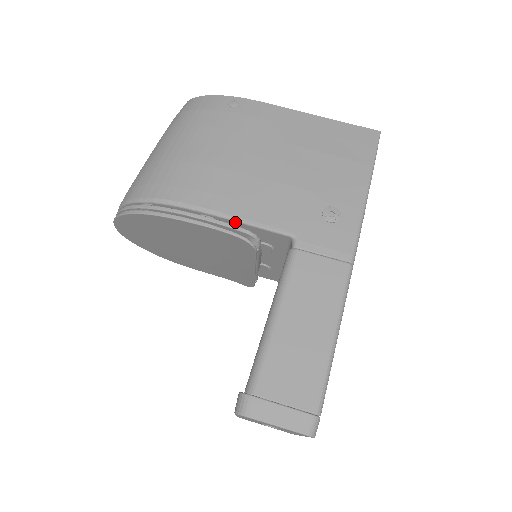
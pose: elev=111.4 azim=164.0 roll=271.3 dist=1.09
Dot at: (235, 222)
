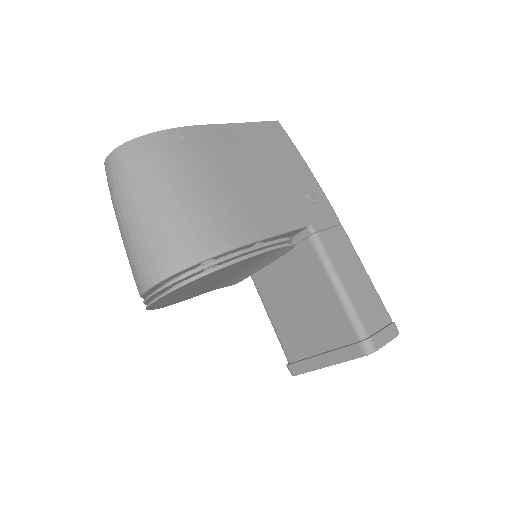
Dot at: (276, 236)
